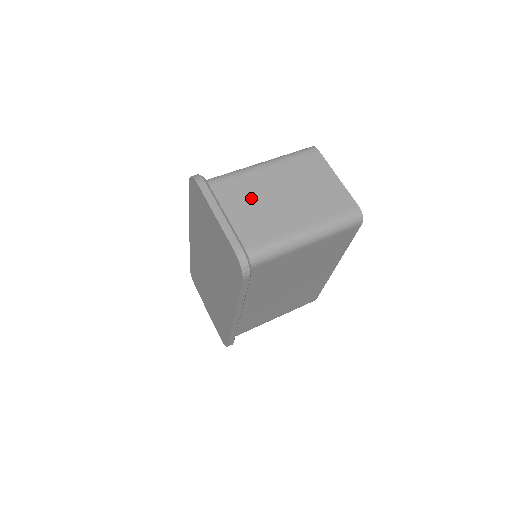
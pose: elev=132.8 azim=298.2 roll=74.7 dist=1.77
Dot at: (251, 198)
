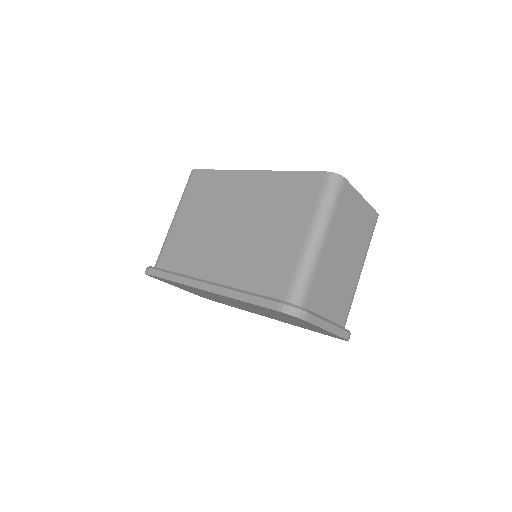
Dot at: (330, 284)
